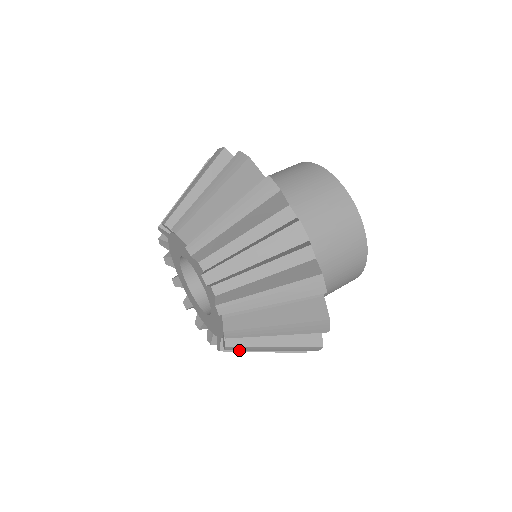
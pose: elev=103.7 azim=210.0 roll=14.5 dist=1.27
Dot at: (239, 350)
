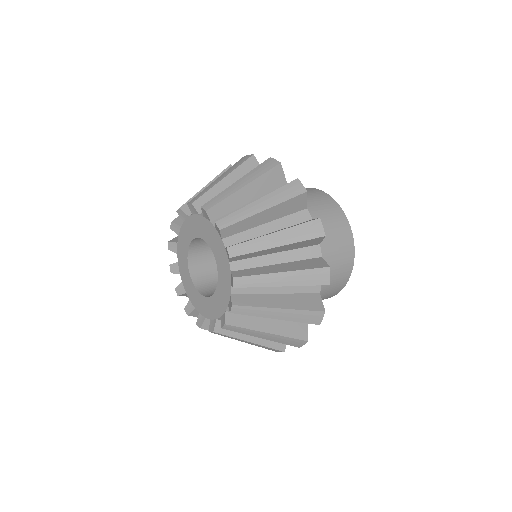
Dot at: (252, 305)
